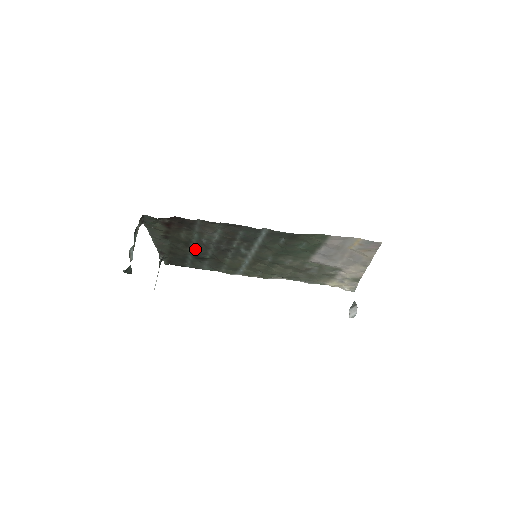
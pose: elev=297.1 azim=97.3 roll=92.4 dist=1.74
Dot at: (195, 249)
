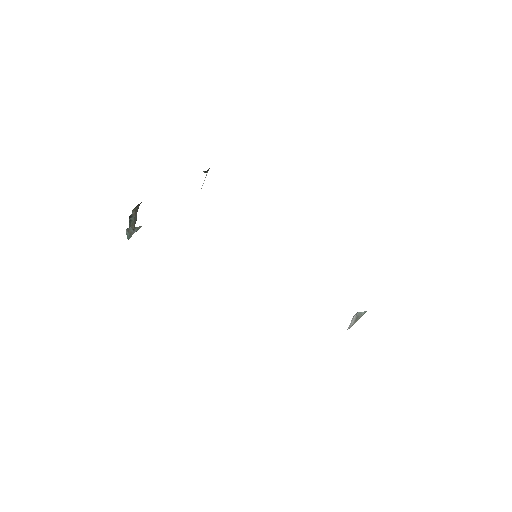
Dot at: occluded
